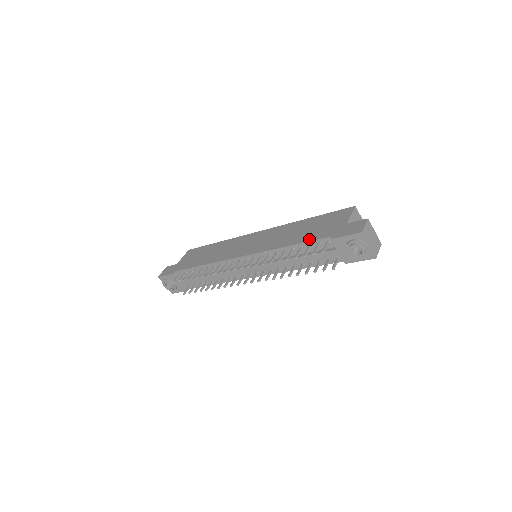
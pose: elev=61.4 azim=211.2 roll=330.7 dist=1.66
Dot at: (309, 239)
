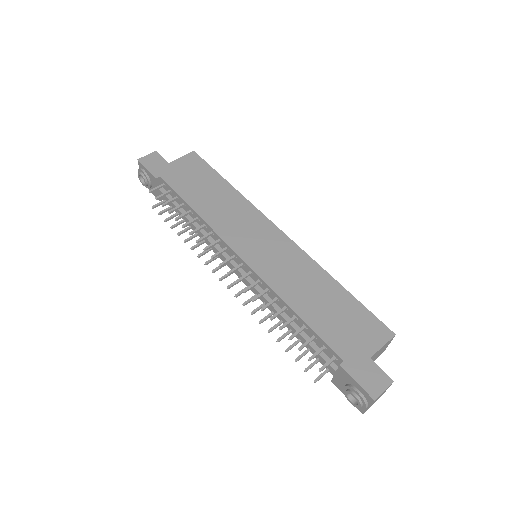
Dot at: (320, 331)
